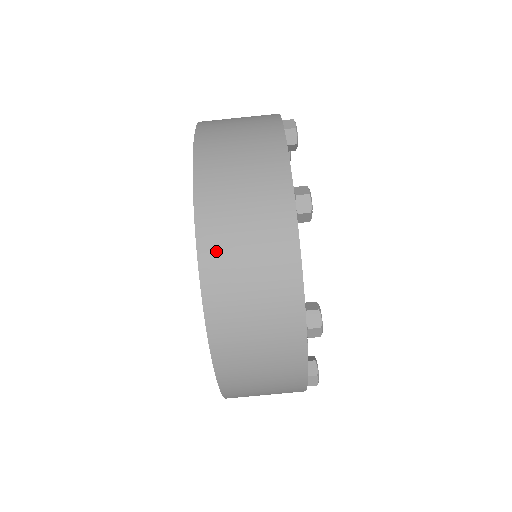
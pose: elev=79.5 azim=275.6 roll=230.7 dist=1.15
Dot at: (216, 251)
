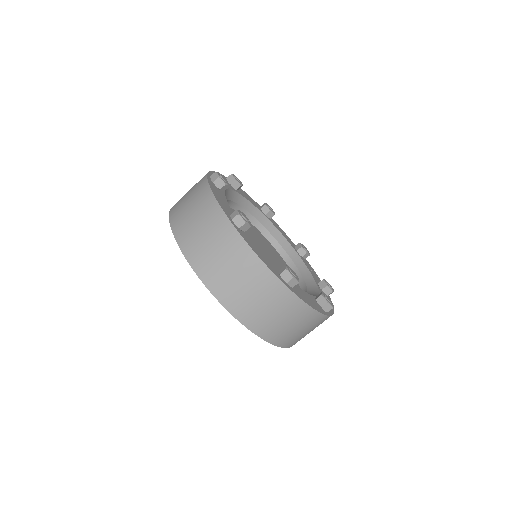
Dot at: (211, 276)
